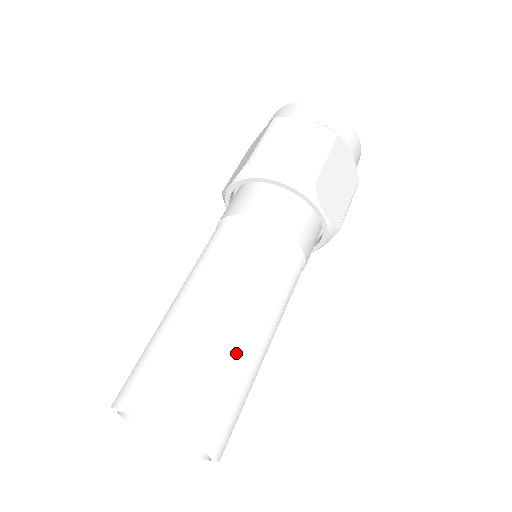
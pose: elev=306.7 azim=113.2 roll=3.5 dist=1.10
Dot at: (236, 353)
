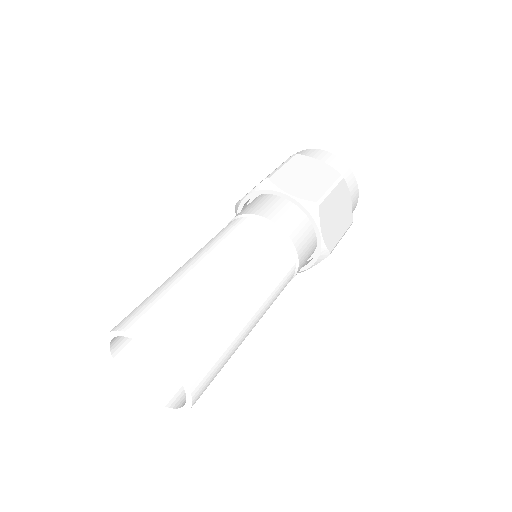
Dot at: (230, 313)
